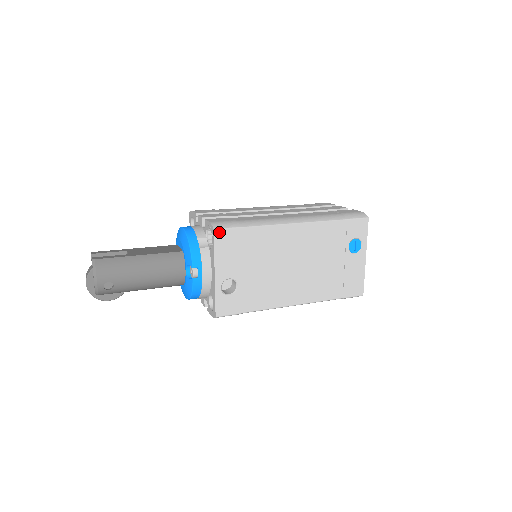
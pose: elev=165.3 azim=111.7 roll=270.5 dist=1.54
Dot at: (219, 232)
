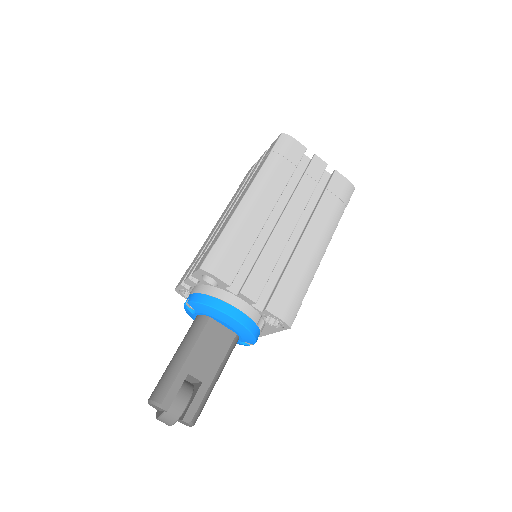
Dot at: (291, 324)
